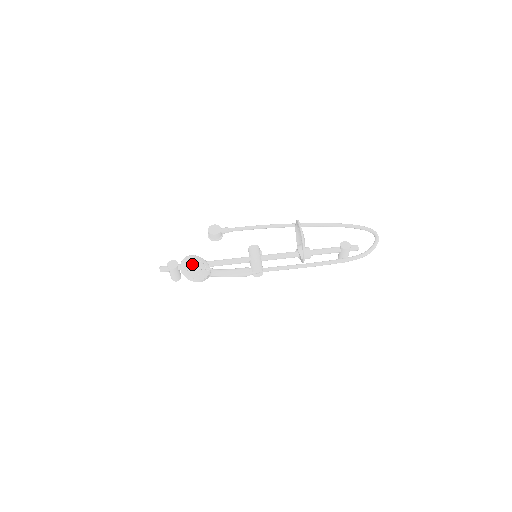
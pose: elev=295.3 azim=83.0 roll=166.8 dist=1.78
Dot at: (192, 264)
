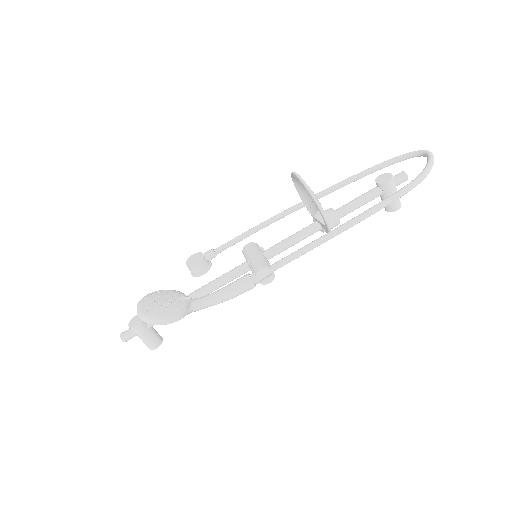
Dot at: (154, 300)
